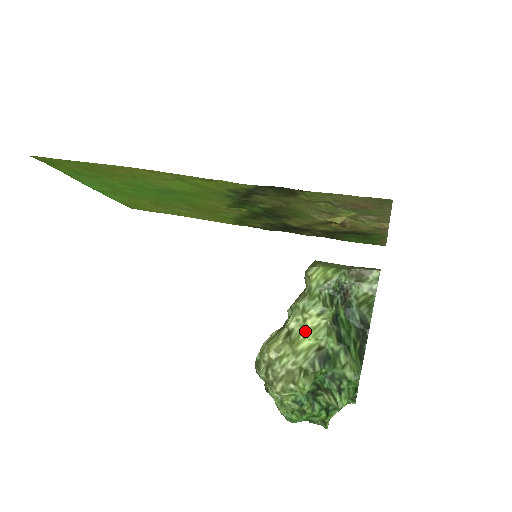
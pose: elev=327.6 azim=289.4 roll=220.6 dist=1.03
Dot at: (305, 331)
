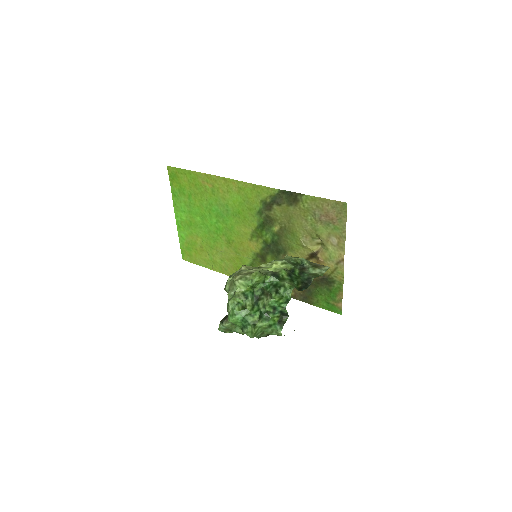
Dot at: (270, 267)
